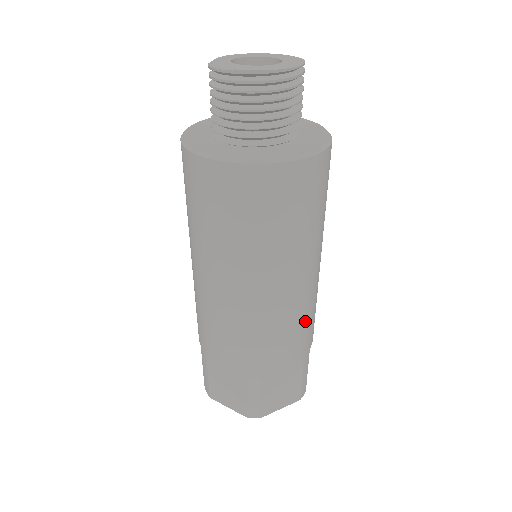
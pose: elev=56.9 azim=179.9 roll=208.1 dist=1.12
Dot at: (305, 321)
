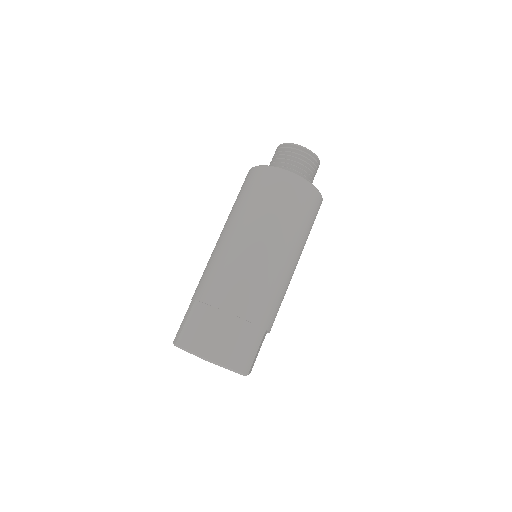
Dot at: (274, 293)
